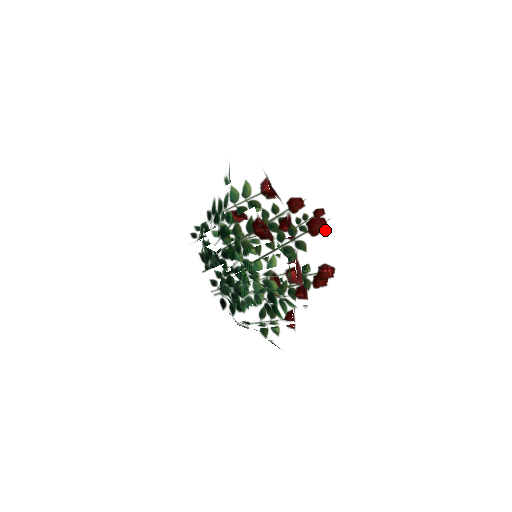
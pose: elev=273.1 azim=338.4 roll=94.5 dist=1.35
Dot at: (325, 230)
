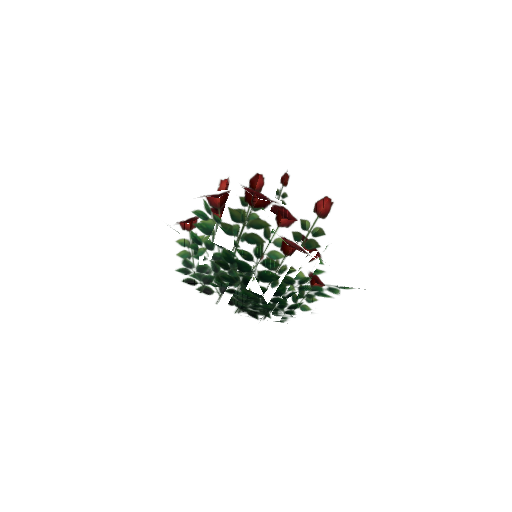
Dot at: occluded
